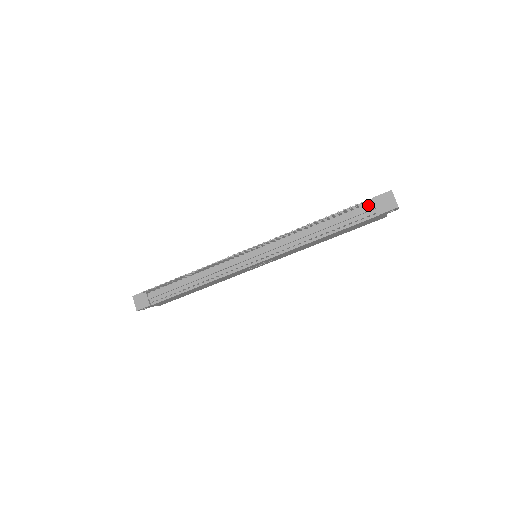
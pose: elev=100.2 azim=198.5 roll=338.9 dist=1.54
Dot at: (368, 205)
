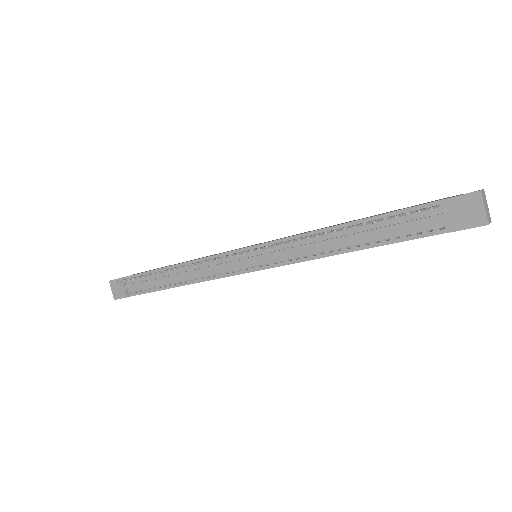
Dot at: (432, 211)
